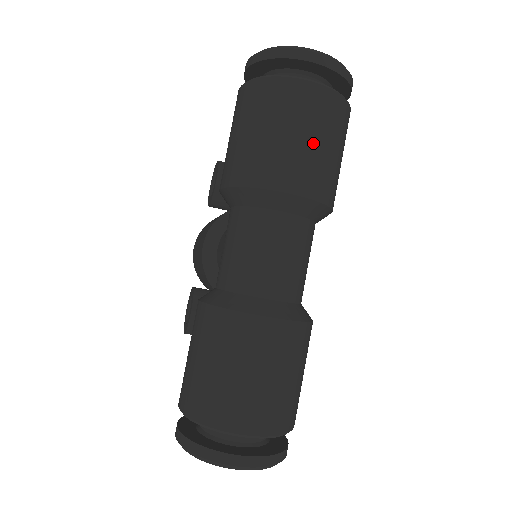
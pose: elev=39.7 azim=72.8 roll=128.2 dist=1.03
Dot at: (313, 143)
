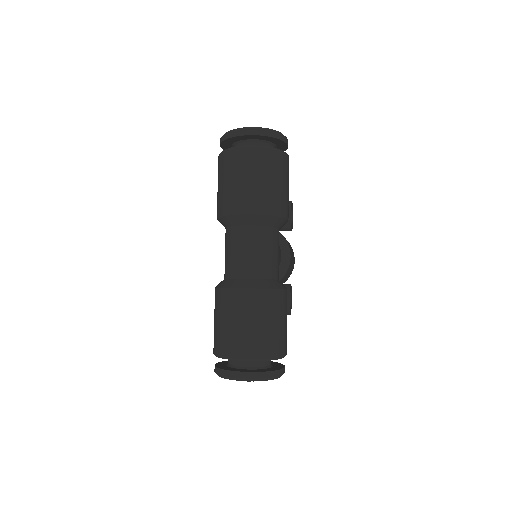
Dot at: (253, 182)
